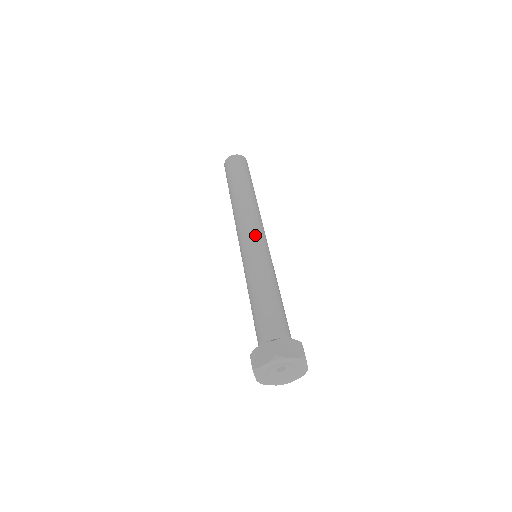
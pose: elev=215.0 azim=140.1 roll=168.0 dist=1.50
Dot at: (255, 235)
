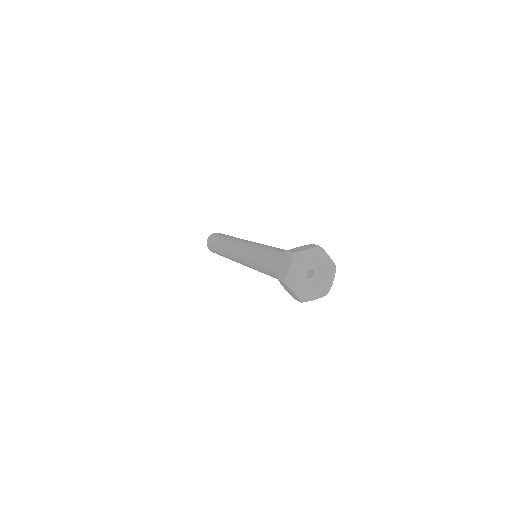
Dot at: (246, 243)
